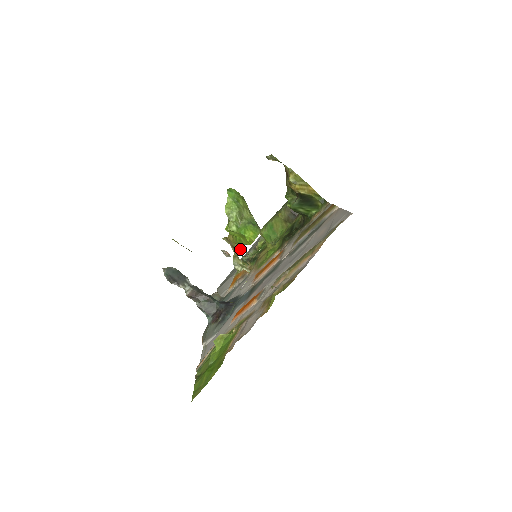
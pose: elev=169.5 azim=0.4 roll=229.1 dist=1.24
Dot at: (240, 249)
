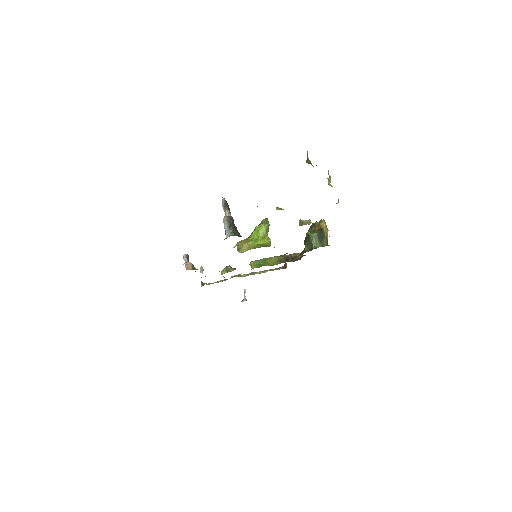
Dot at: (242, 252)
